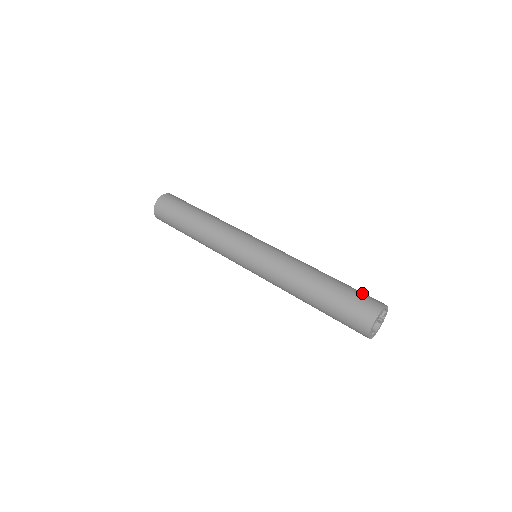
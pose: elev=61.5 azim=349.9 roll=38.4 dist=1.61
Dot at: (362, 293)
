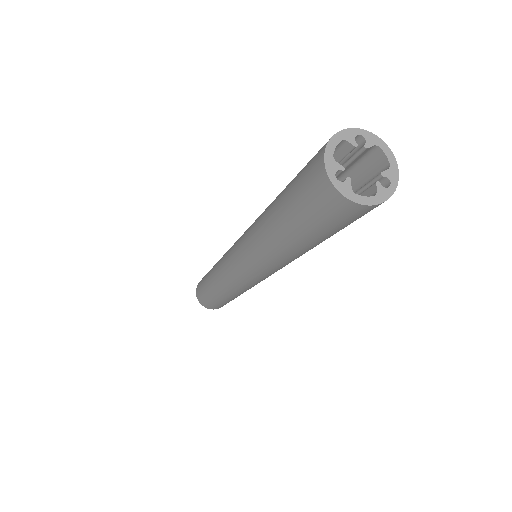
Dot at: occluded
